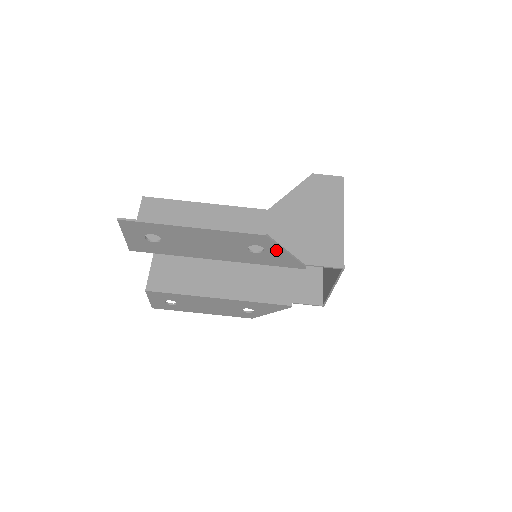
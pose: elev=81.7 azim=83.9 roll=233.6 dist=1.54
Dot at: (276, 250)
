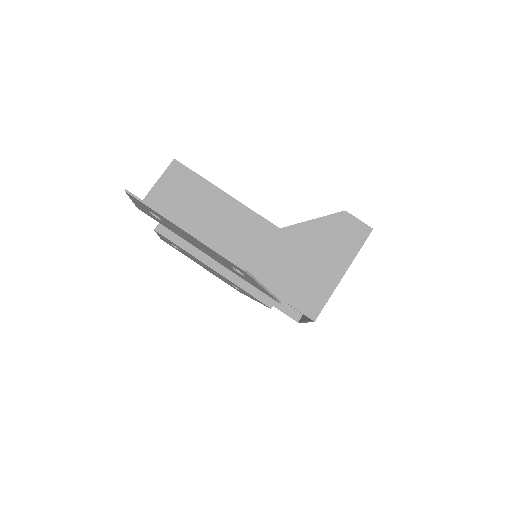
Dot at: (255, 282)
